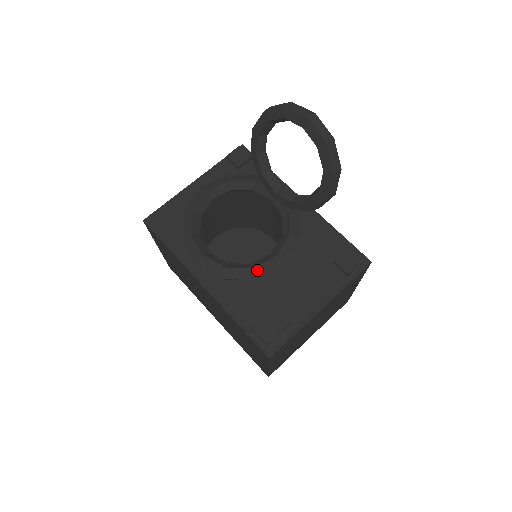
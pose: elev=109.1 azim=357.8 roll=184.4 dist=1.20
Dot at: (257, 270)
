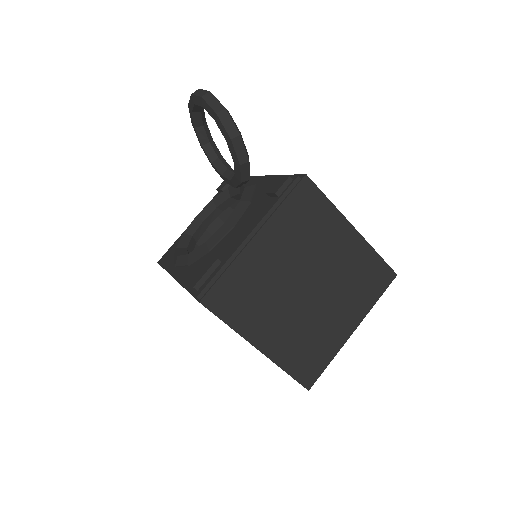
Dot at: (210, 242)
